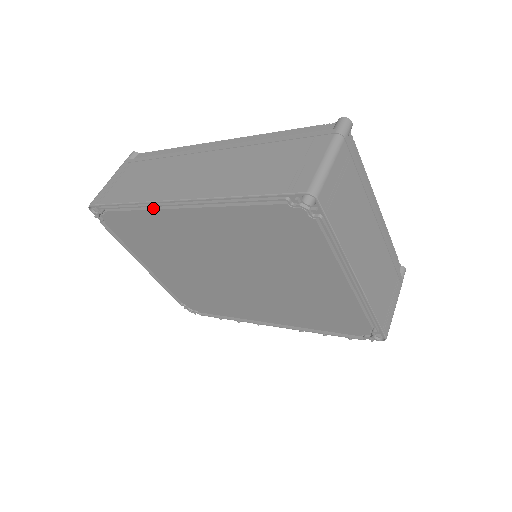
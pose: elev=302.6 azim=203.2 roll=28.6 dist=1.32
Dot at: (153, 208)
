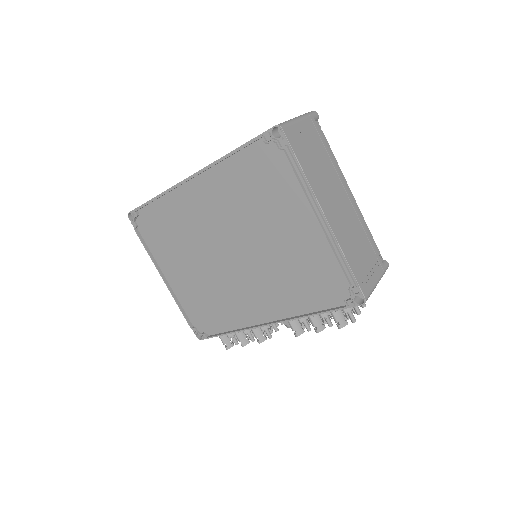
Dot at: (173, 193)
